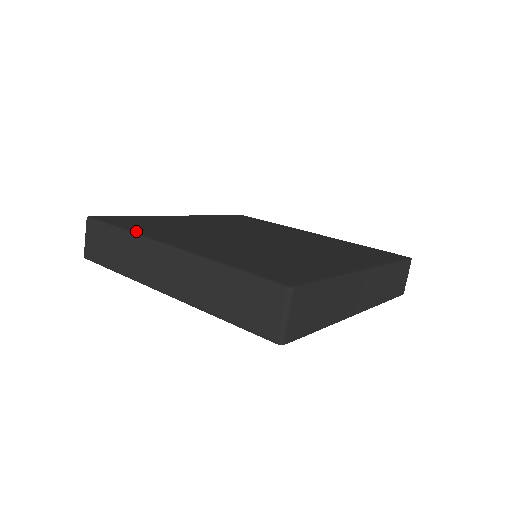
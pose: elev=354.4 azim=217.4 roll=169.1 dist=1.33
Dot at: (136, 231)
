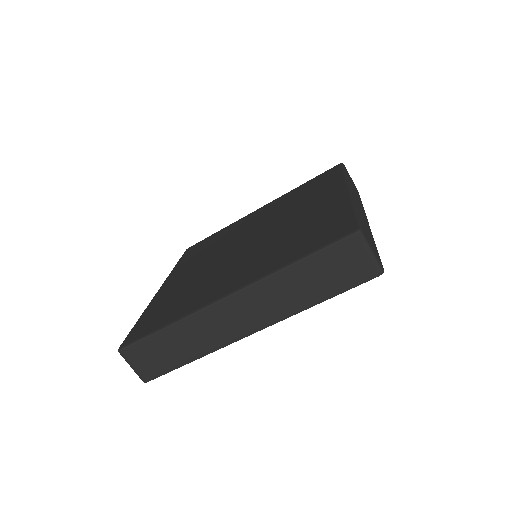
Dot at: (180, 316)
